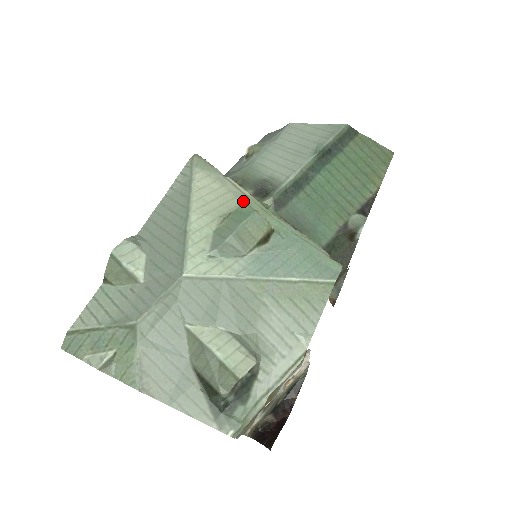
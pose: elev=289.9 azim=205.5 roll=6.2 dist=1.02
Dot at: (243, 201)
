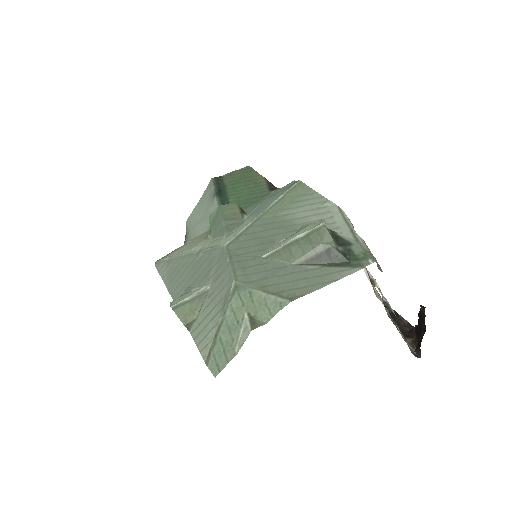
Dot at: (209, 231)
